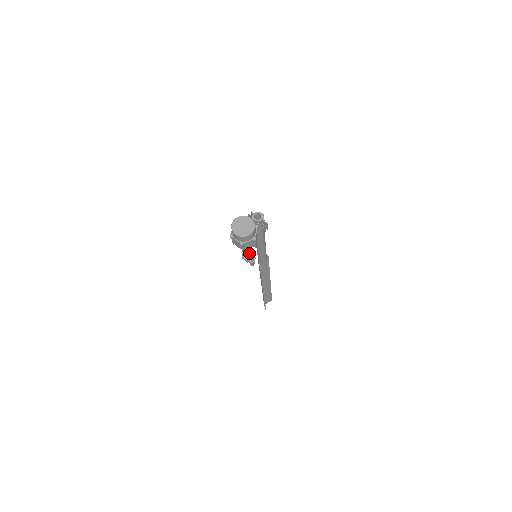
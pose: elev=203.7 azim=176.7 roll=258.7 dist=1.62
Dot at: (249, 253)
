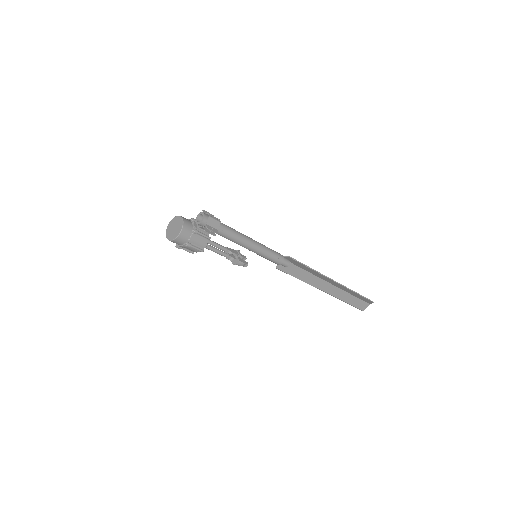
Dot at: (220, 254)
